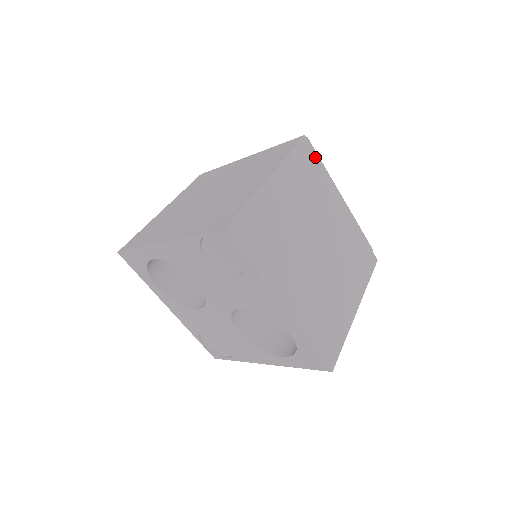
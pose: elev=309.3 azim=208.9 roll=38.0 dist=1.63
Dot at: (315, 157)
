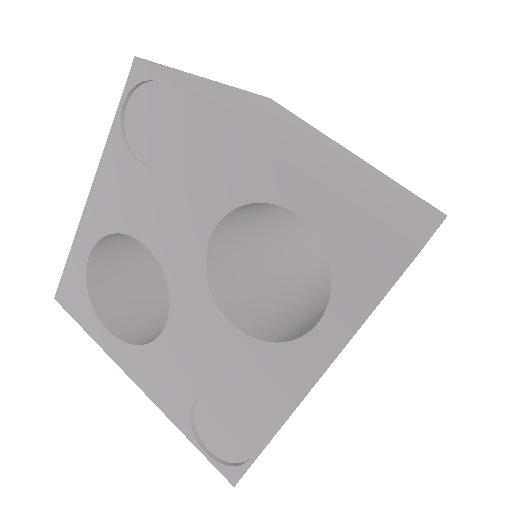
Dot at: (290, 113)
